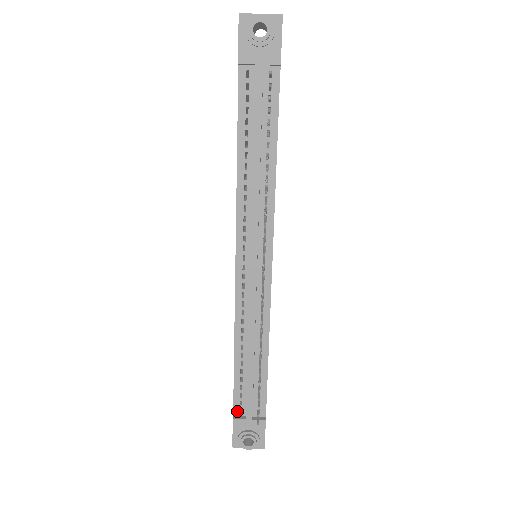
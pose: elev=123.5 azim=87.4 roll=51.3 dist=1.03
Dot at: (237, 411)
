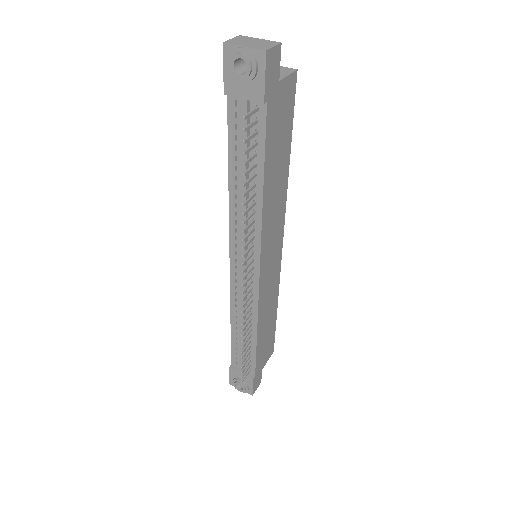
Dot at: (234, 363)
